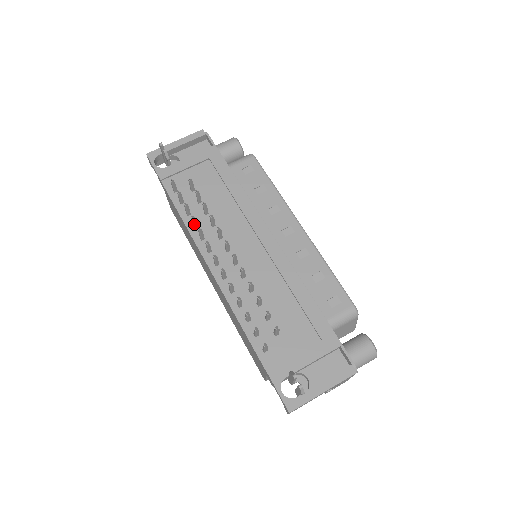
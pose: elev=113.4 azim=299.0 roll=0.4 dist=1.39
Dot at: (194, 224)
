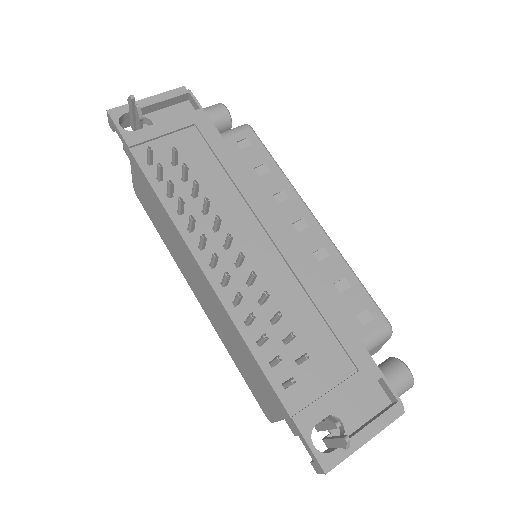
Dot at: (180, 209)
